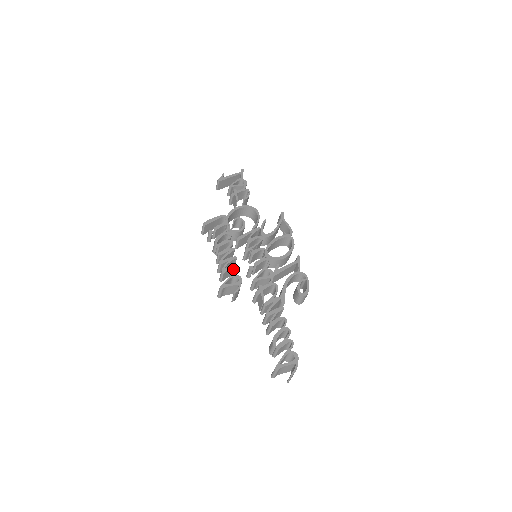
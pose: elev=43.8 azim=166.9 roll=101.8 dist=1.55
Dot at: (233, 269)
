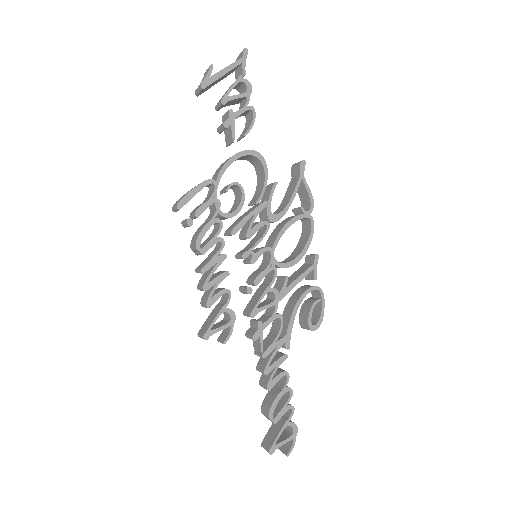
Dot at: (222, 293)
